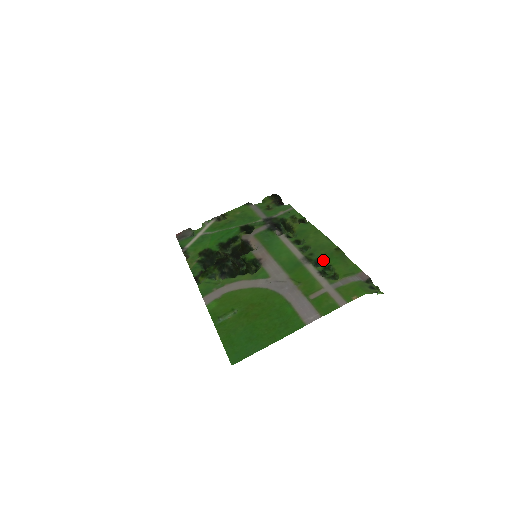
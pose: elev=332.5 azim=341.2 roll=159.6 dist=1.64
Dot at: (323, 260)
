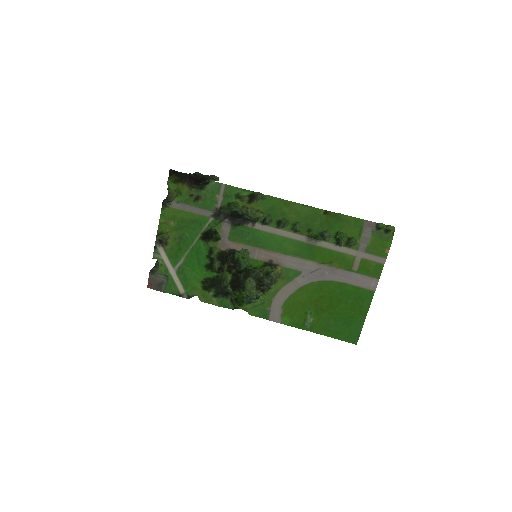
Dot at: occluded
